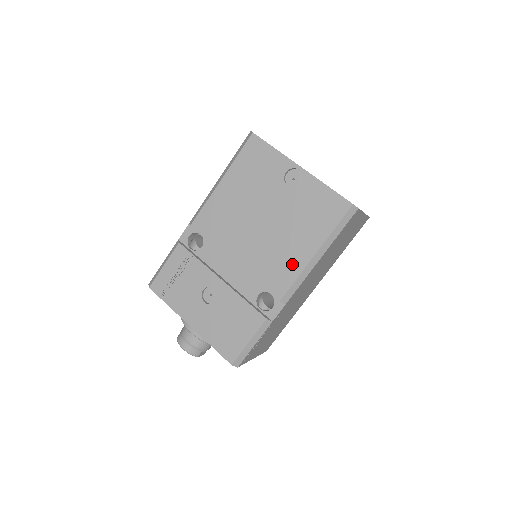
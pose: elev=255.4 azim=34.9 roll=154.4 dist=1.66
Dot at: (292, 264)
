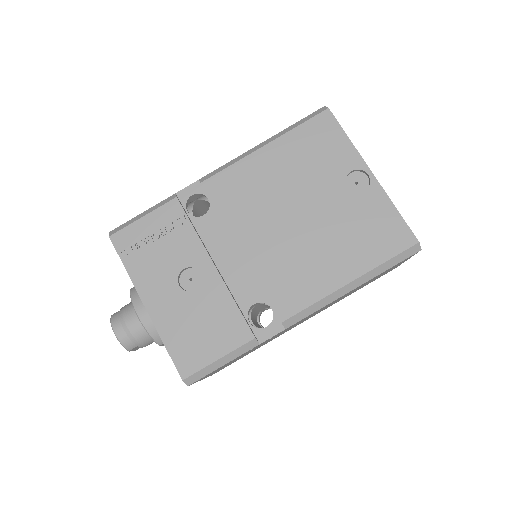
Dot at: (316, 283)
